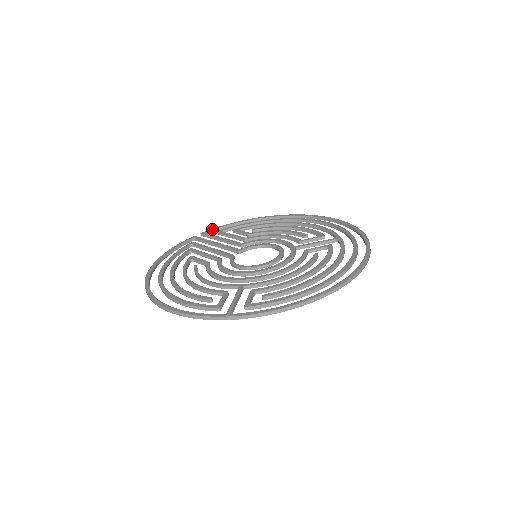
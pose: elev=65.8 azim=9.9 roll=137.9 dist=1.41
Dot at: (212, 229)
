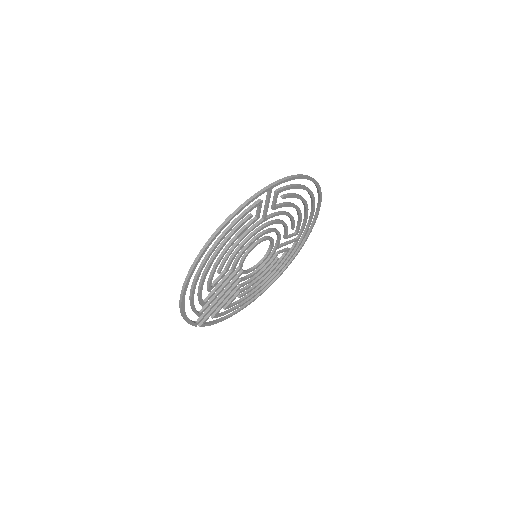
Dot at: (205, 323)
